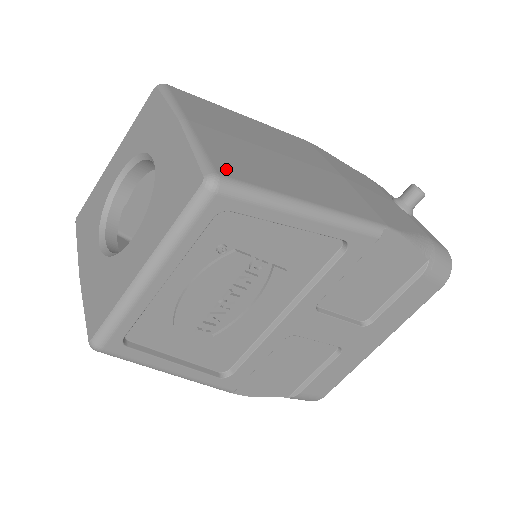
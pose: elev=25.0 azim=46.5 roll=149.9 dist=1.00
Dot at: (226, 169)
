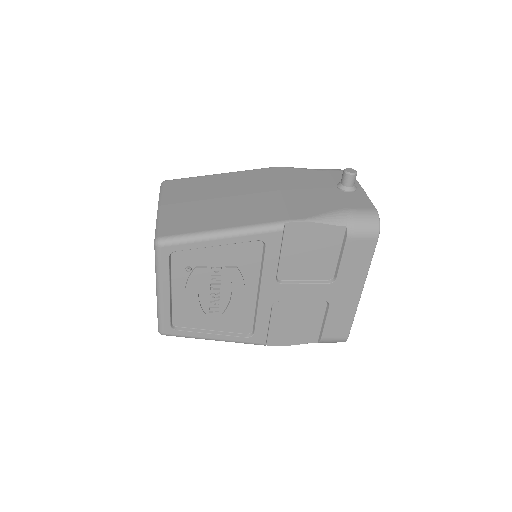
Dot at: (168, 231)
